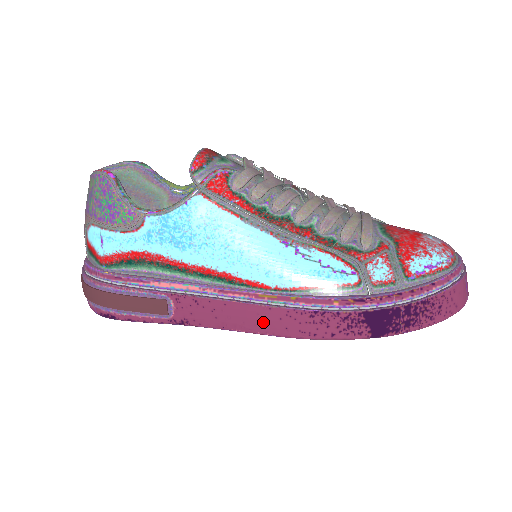
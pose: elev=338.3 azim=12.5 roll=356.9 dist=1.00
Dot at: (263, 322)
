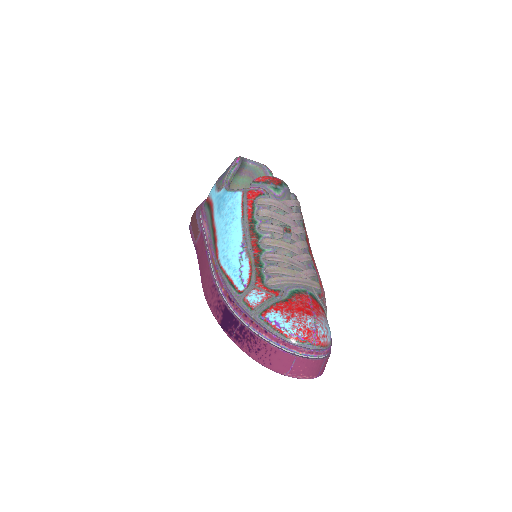
Dot at: (204, 273)
